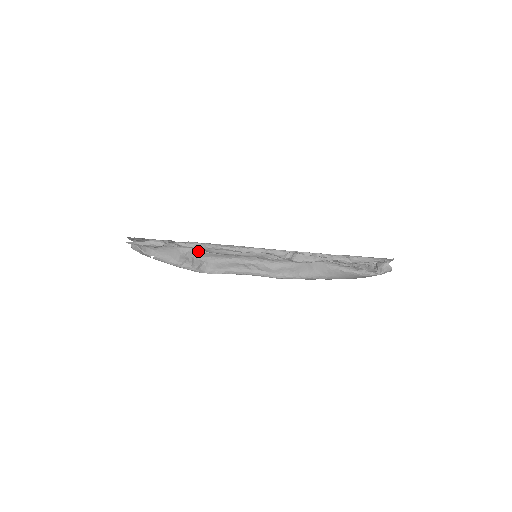
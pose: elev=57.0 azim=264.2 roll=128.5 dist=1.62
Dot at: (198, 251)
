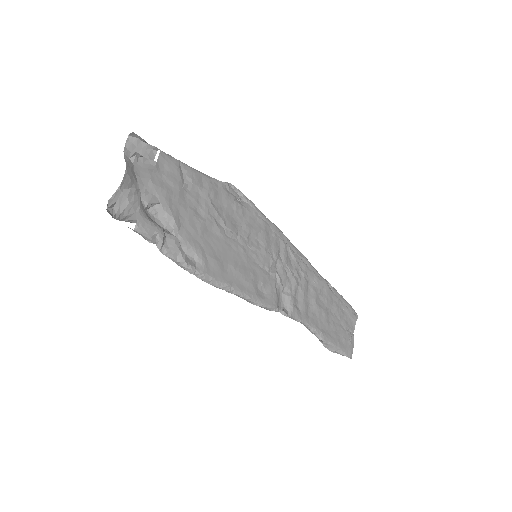
Dot at: occluded
